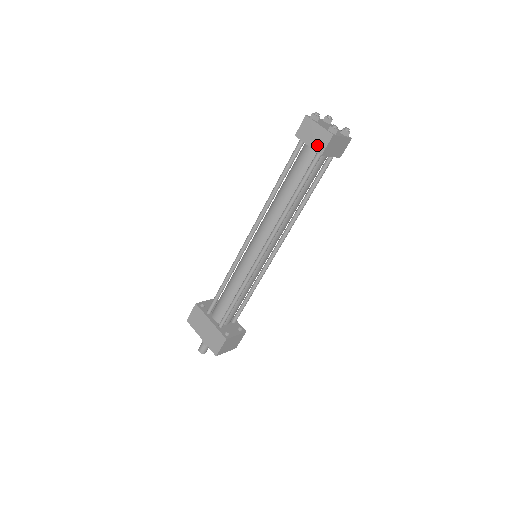
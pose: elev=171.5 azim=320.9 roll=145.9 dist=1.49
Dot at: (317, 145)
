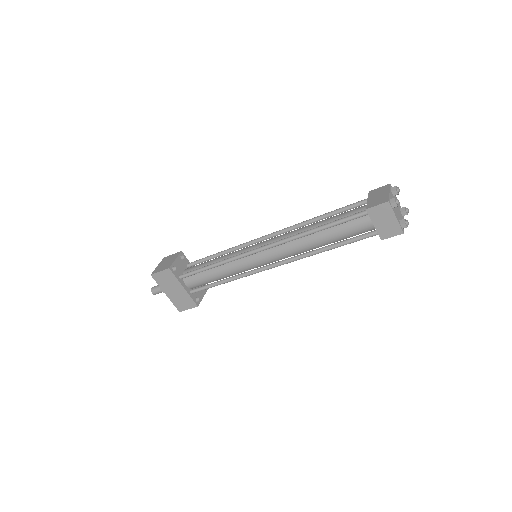
Dot at: (383, 231)
